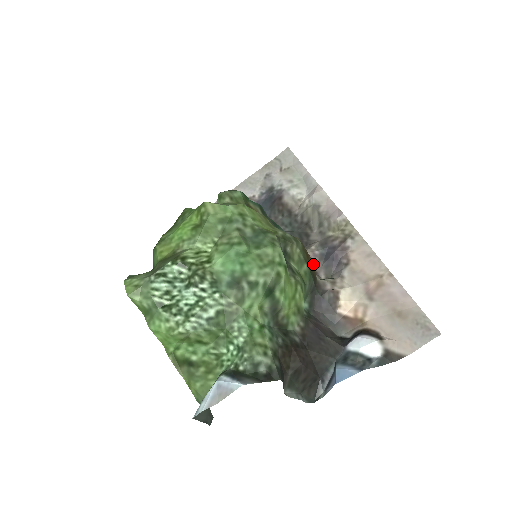
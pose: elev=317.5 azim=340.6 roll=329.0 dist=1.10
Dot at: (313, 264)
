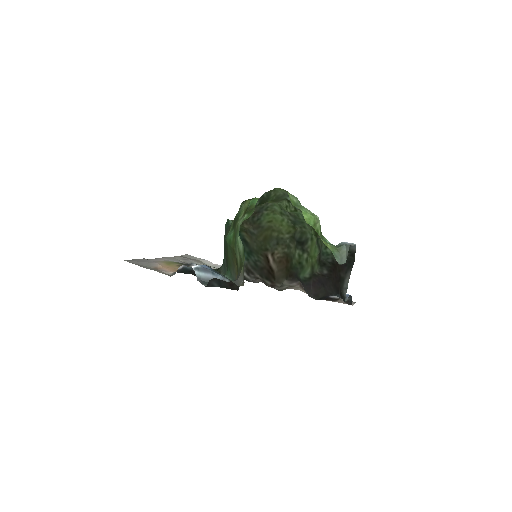
Dot at: (266, 285)
